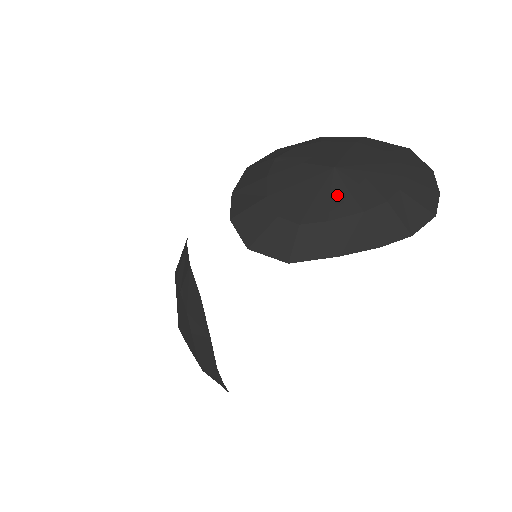
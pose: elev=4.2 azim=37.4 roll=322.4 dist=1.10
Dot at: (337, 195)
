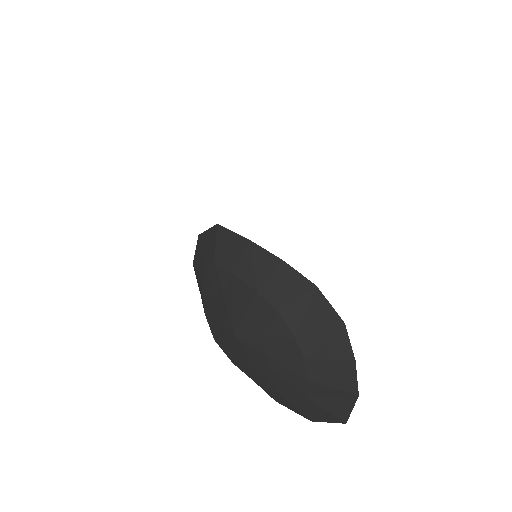
Dot at: occluded
